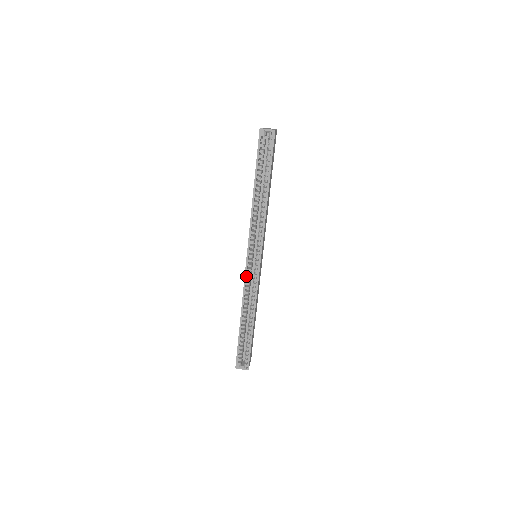
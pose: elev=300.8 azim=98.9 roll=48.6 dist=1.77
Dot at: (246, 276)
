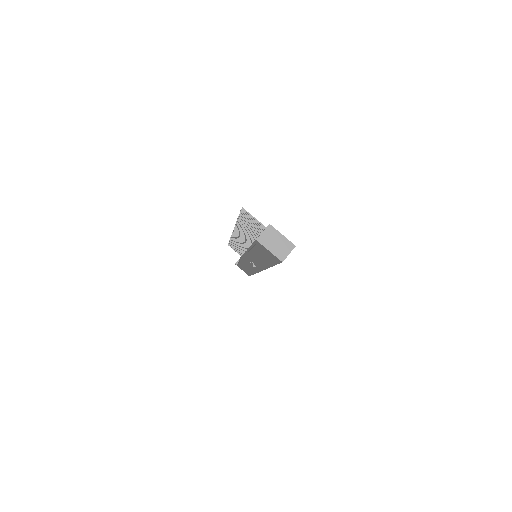
Dot at: occluded
